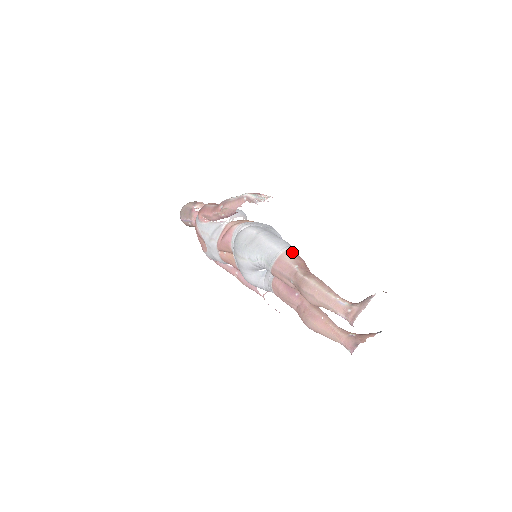
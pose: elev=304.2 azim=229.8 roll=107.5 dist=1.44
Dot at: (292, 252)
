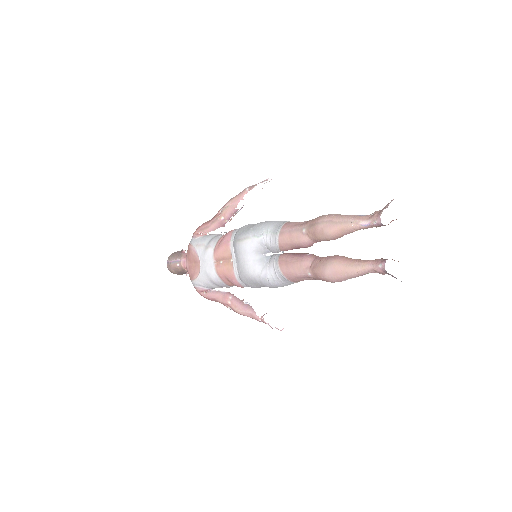
Dot at: occluded
